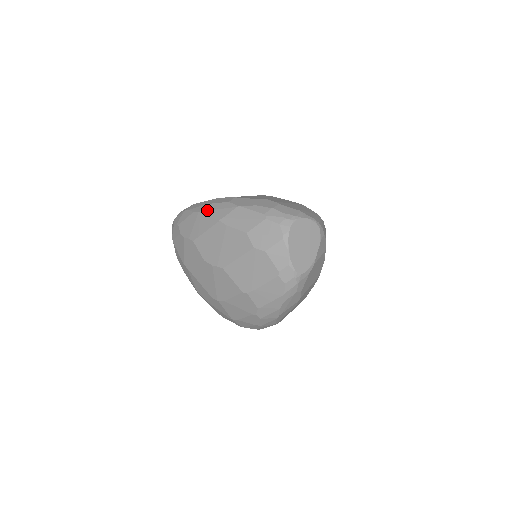
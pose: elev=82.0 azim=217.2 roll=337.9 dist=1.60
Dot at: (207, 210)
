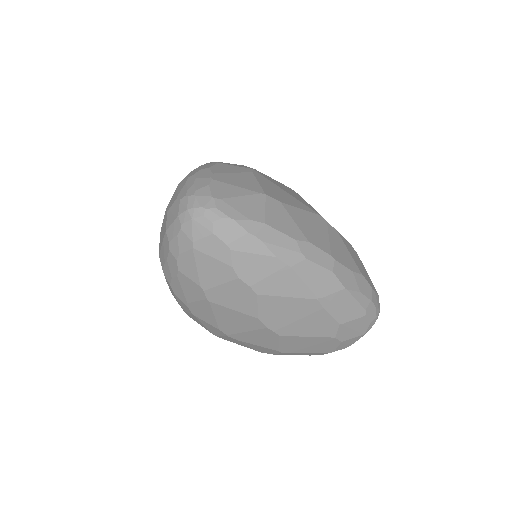
Dot at: (302, 271)
